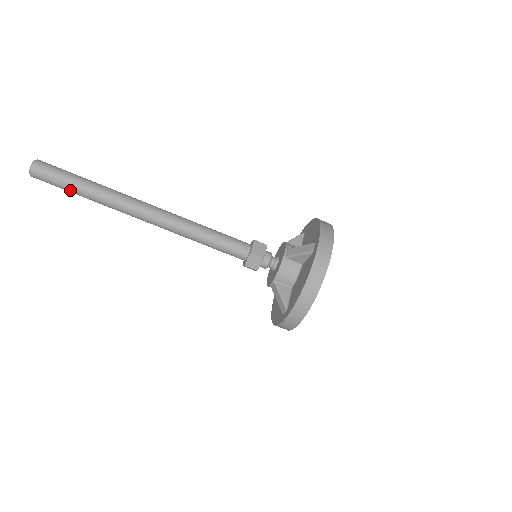
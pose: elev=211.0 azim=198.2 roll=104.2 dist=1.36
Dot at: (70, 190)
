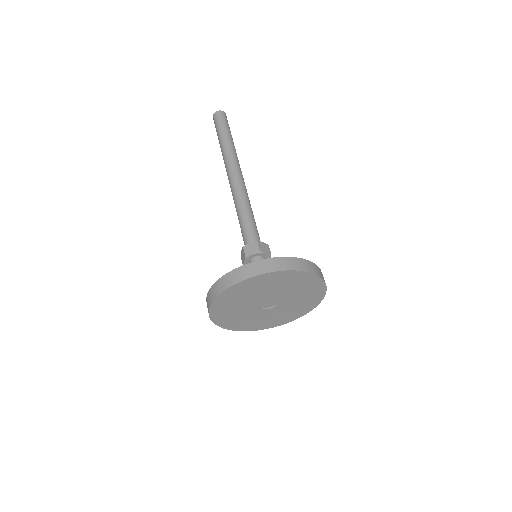
Dot at: (219, 133)
